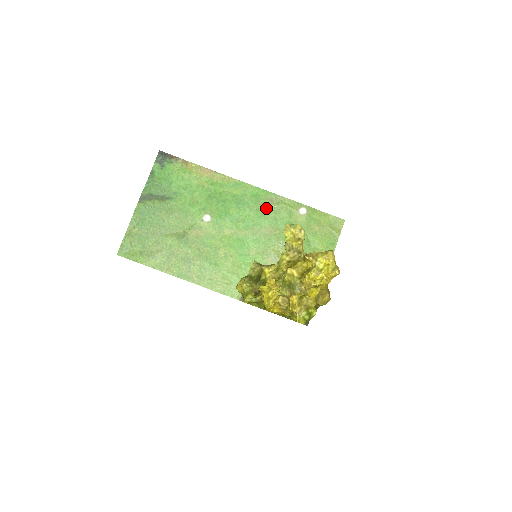
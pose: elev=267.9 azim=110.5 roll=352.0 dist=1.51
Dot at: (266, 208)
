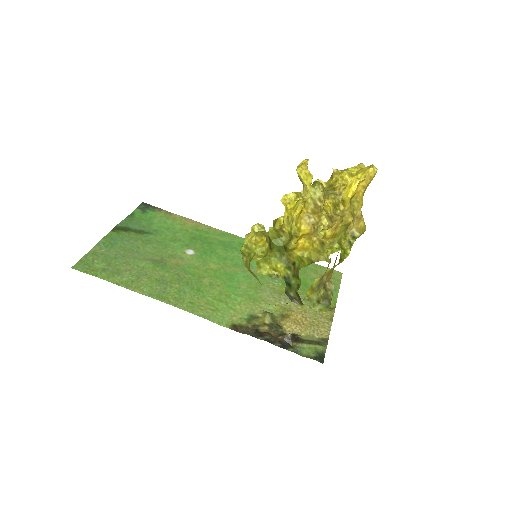
Dot at: occluded
